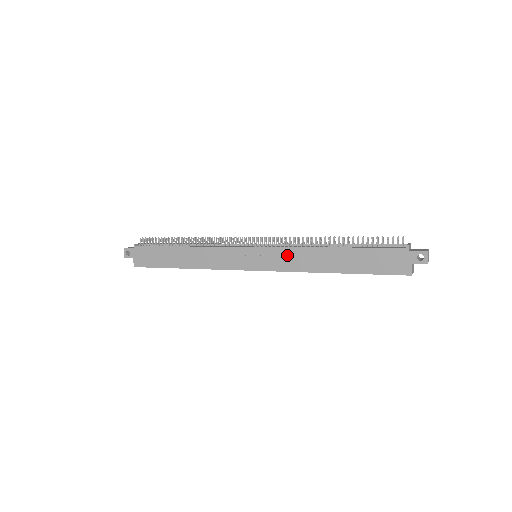
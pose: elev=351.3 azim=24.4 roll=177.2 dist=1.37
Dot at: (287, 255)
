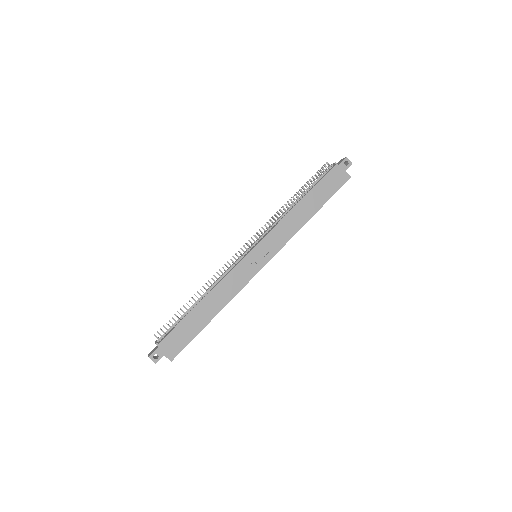
Dot at: (278, 232)
